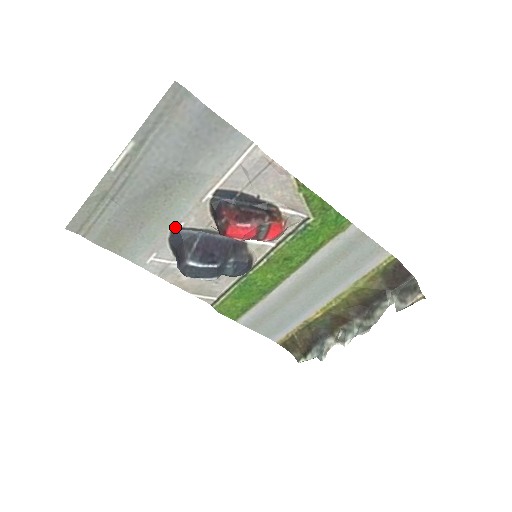
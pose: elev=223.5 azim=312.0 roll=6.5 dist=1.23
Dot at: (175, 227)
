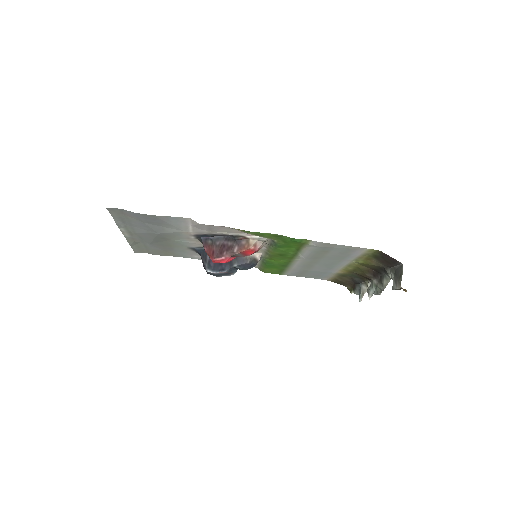
Dot at: (190, 247)
